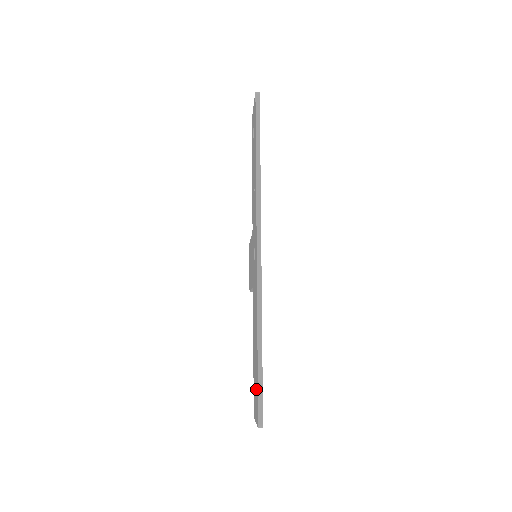
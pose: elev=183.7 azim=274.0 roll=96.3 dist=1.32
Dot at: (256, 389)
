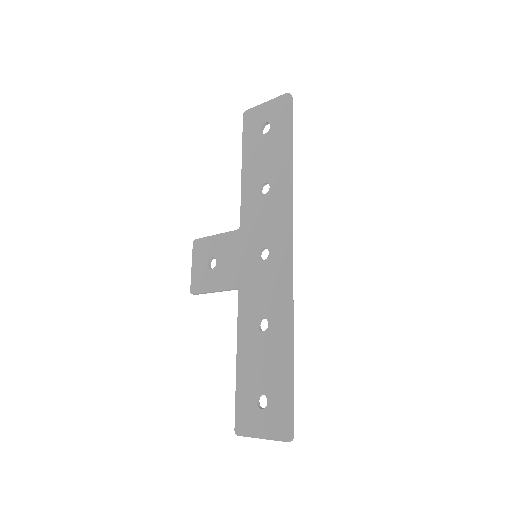
Dot at: (274, 400)
